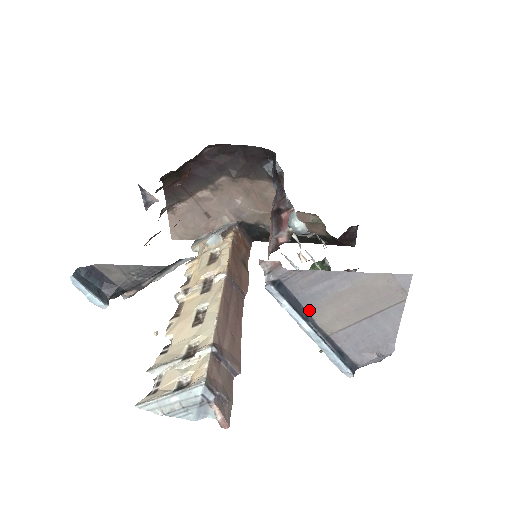
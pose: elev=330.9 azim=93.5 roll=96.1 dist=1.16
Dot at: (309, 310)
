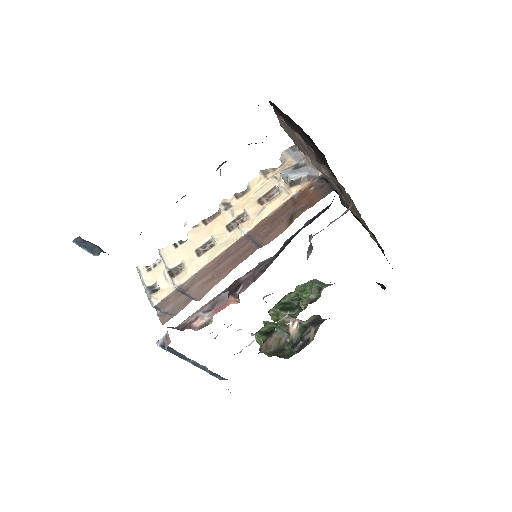
Dot at: occluded
